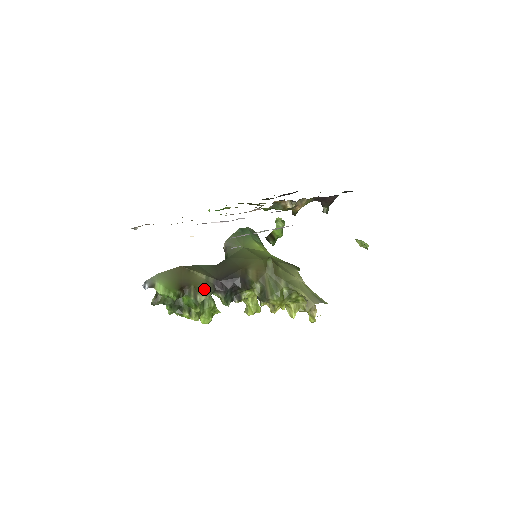
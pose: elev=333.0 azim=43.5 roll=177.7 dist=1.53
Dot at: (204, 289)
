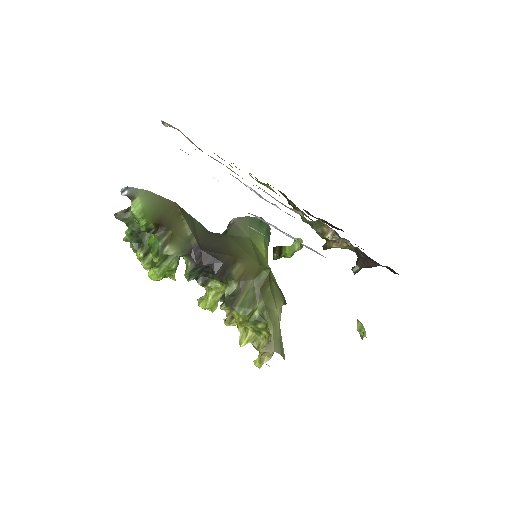
Dot at: (179, 244)
